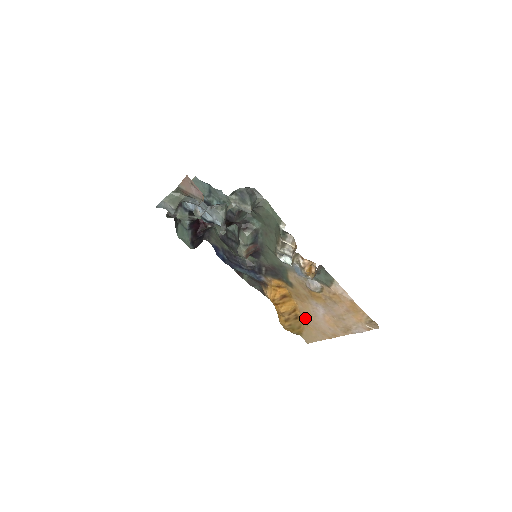
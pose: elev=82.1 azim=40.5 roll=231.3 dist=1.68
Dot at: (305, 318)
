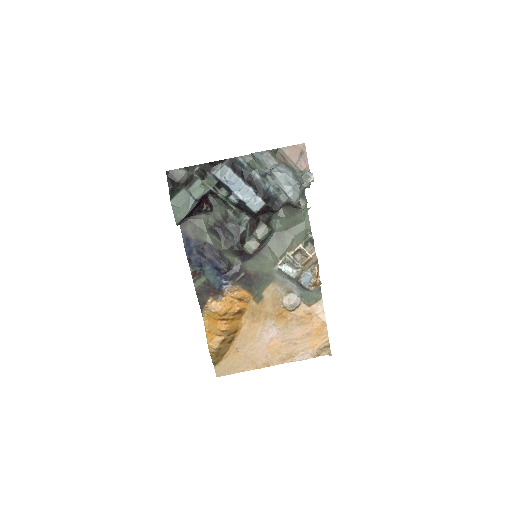
Dot at: (240, 343)
